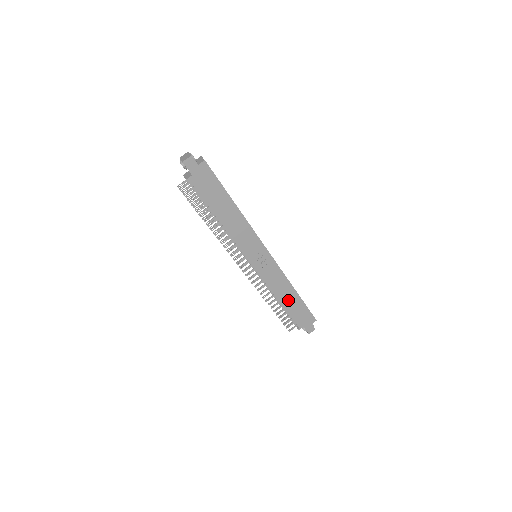
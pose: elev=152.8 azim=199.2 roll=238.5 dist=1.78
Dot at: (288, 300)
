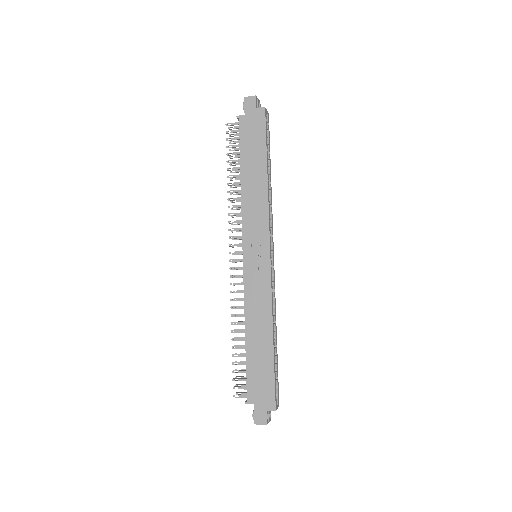
Dot at: (257, 343)
